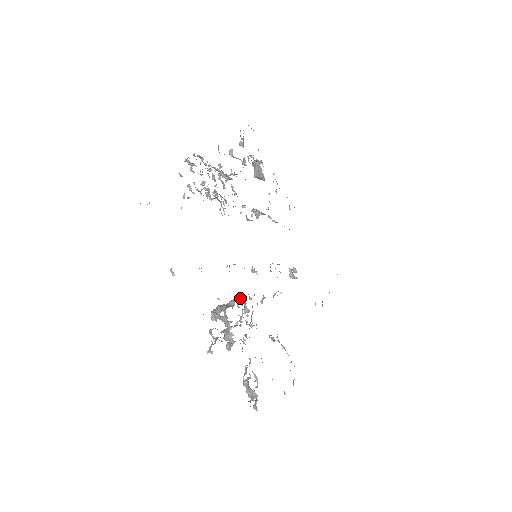
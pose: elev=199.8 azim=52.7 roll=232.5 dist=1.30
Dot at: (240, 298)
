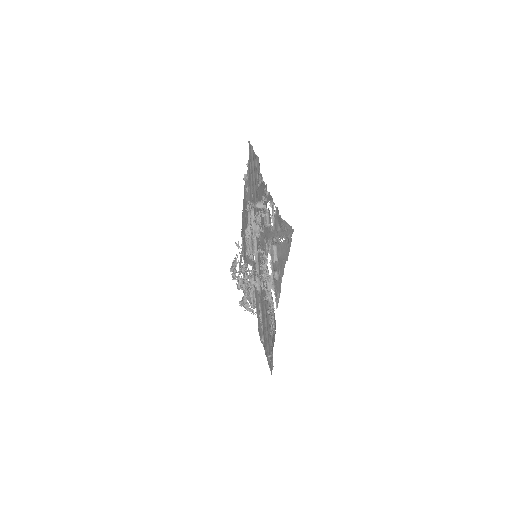
Dot at: (251, 280)
